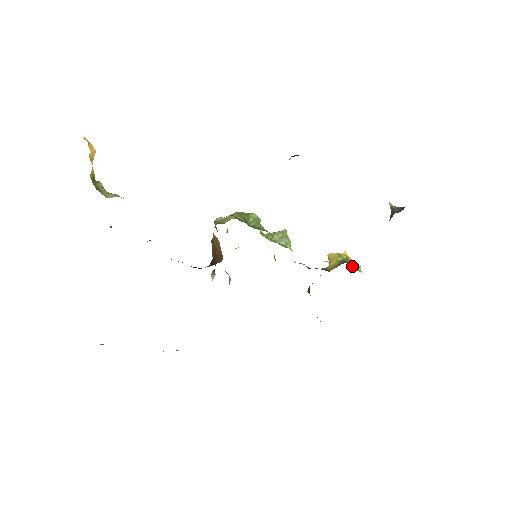
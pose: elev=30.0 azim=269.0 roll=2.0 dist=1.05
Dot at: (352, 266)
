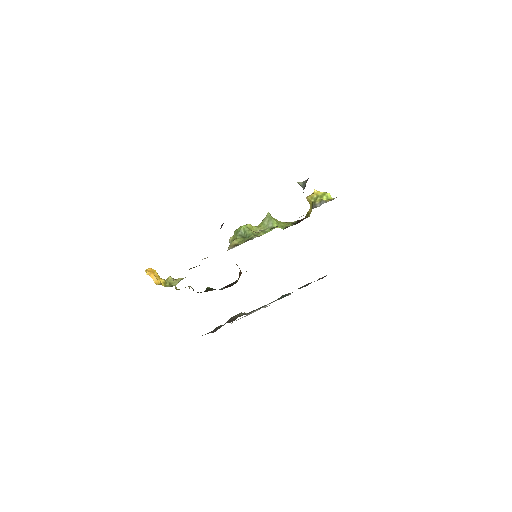
Dot at: (319, 206)
